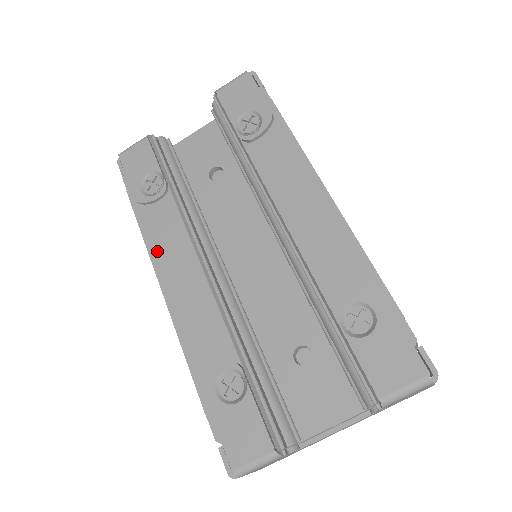
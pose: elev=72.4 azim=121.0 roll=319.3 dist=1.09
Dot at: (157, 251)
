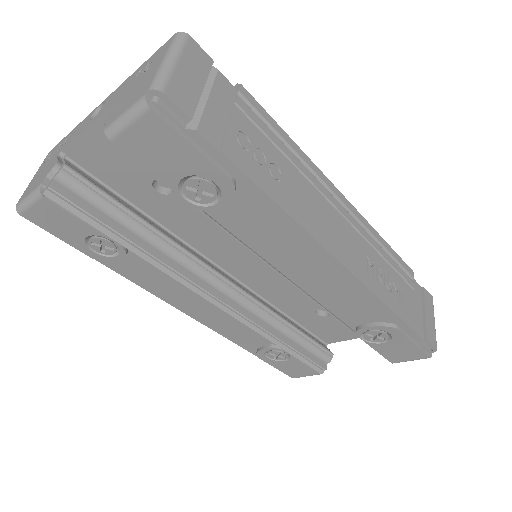
Dot at: (156, 290)
